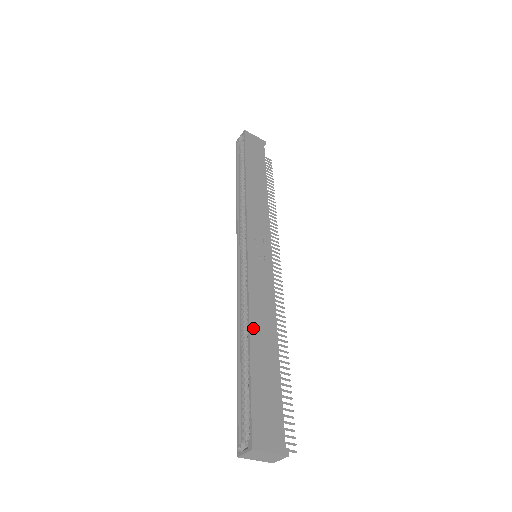
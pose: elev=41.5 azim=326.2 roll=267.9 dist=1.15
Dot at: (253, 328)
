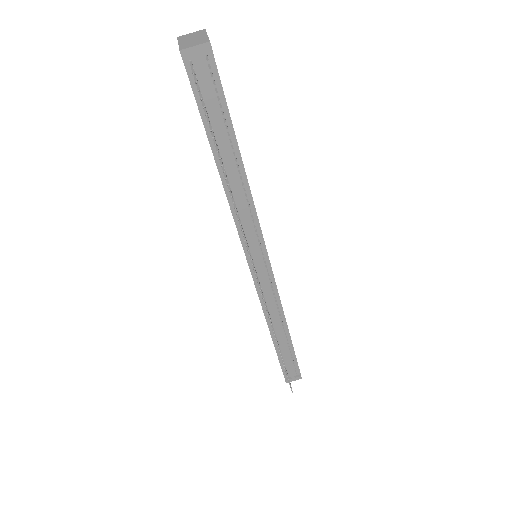
Dot at: occluded
